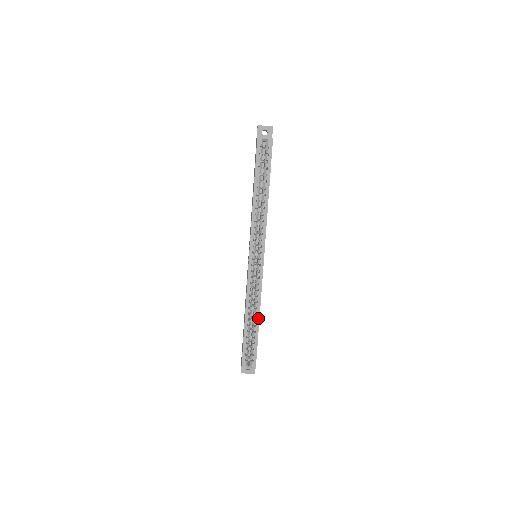
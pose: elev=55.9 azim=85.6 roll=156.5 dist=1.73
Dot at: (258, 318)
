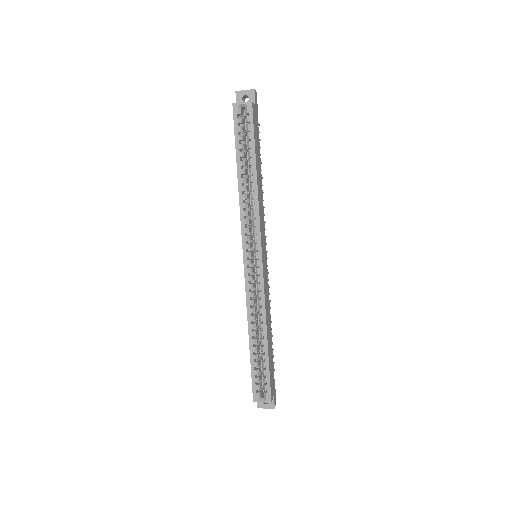
Dot at: (265, 335)
